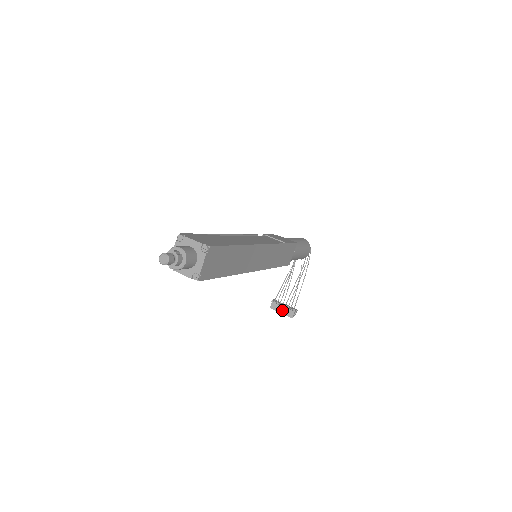
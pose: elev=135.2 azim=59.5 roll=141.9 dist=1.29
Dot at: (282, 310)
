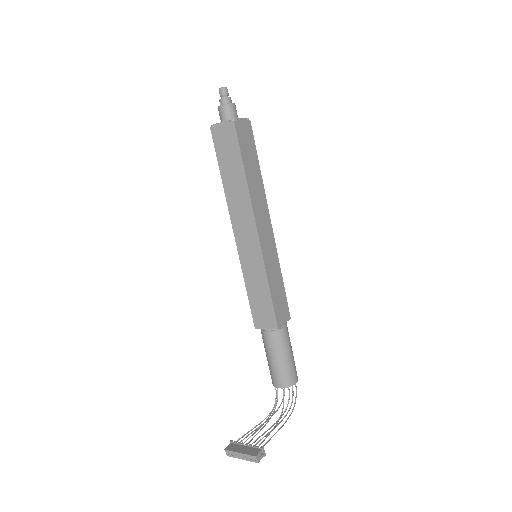
Dot at: (243, 449)
